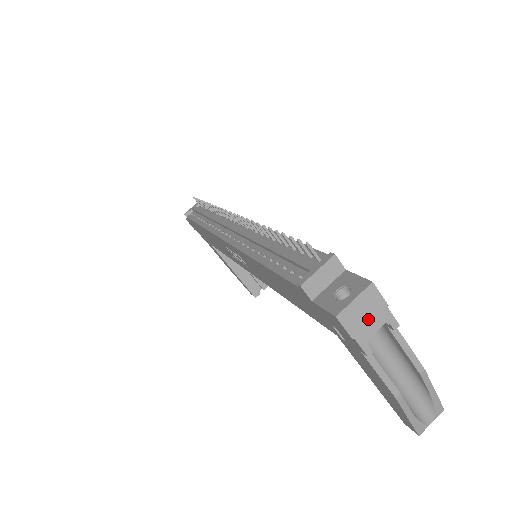
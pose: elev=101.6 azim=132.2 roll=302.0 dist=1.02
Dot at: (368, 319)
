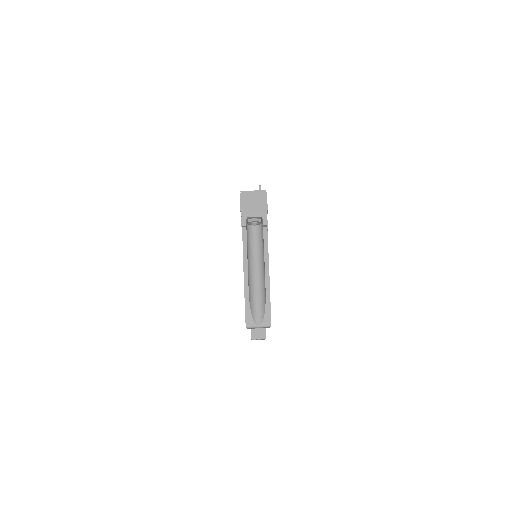
Dot at: (254, 207)
